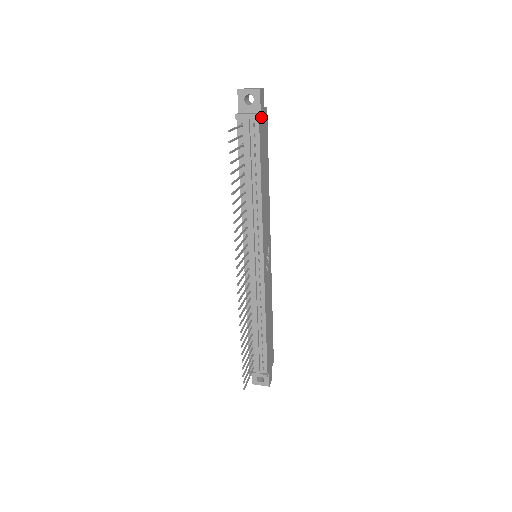
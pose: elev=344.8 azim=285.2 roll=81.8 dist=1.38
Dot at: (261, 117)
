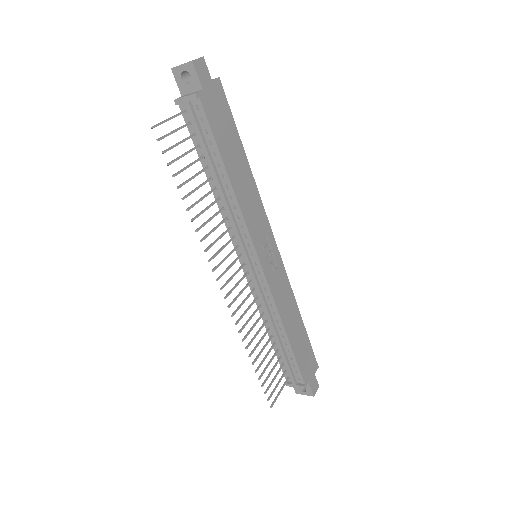
Dot at: (206, 94)
